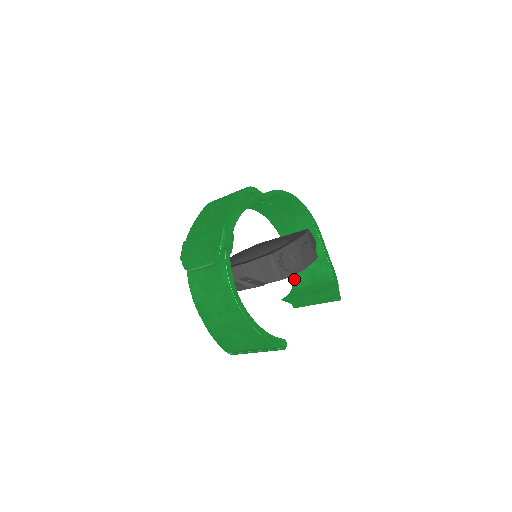
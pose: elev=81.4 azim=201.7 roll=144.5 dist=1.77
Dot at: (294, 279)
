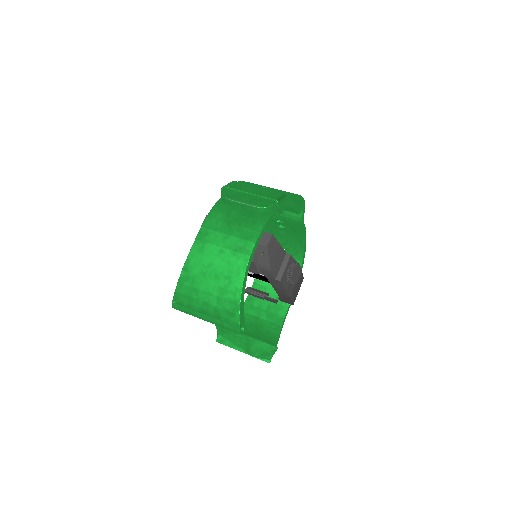
Dot at: occluded
